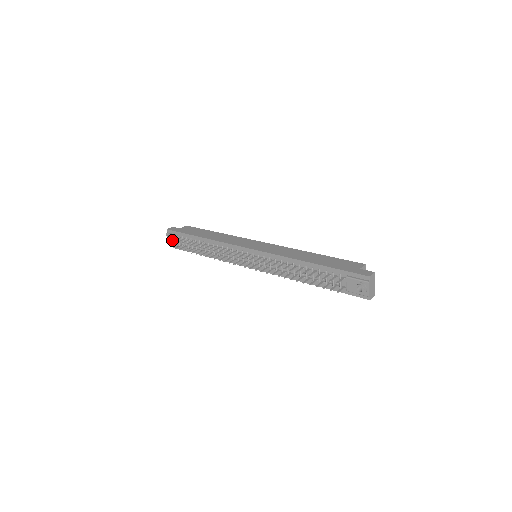
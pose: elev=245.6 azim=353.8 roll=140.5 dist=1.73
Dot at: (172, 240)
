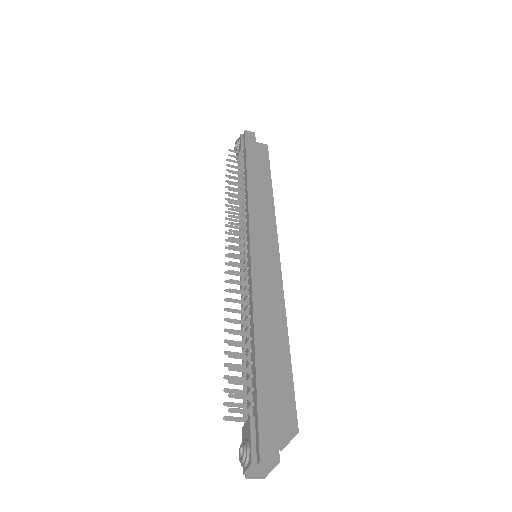
Dot at: (237, 147)
